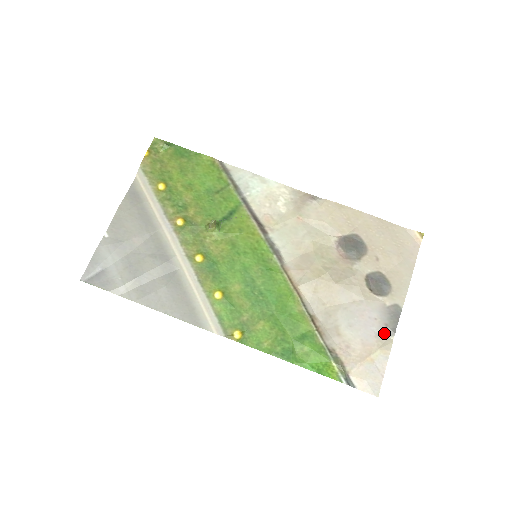
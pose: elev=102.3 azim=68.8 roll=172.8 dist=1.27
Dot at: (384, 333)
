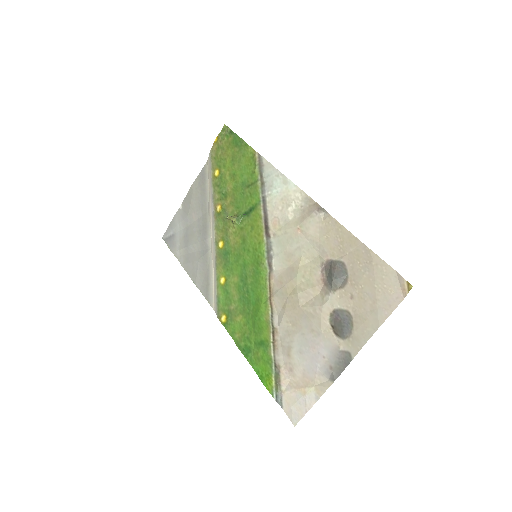
Dot at: (326, 374)
